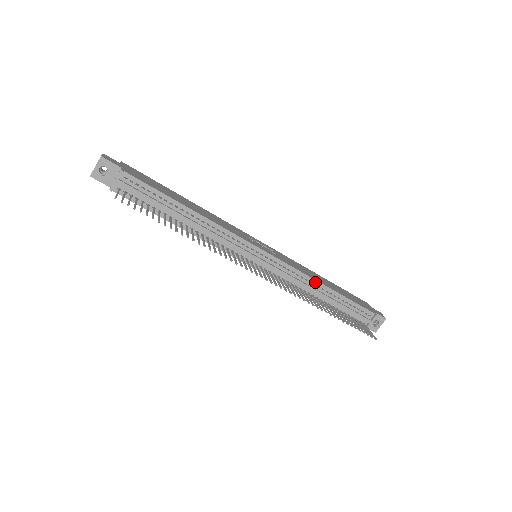
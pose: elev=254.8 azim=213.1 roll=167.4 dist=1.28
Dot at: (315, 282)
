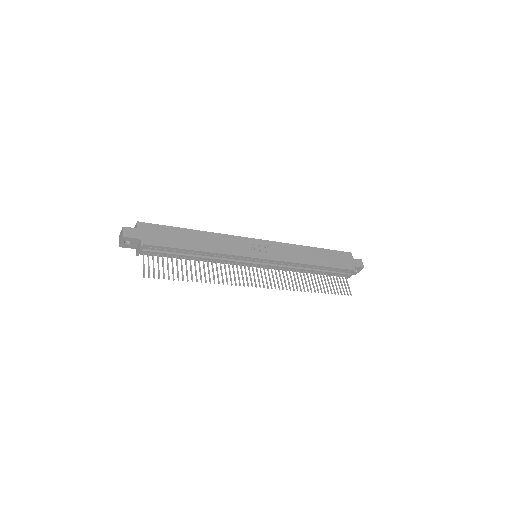
Dot at: (304, 265)
